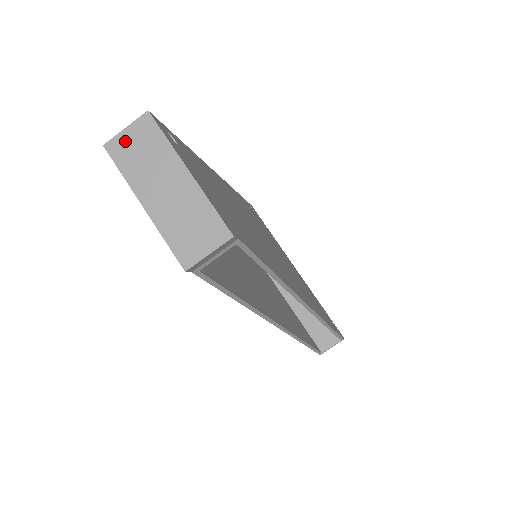
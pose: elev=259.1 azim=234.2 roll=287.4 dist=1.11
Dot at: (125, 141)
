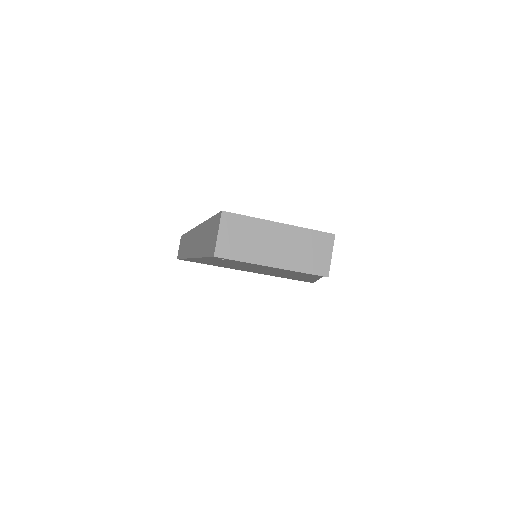
Dot at: (225, 241)
